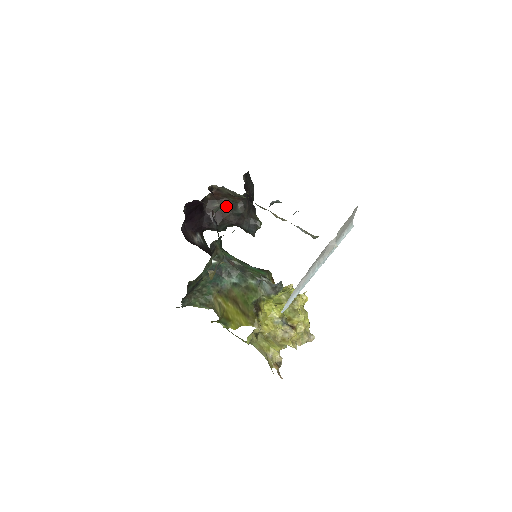
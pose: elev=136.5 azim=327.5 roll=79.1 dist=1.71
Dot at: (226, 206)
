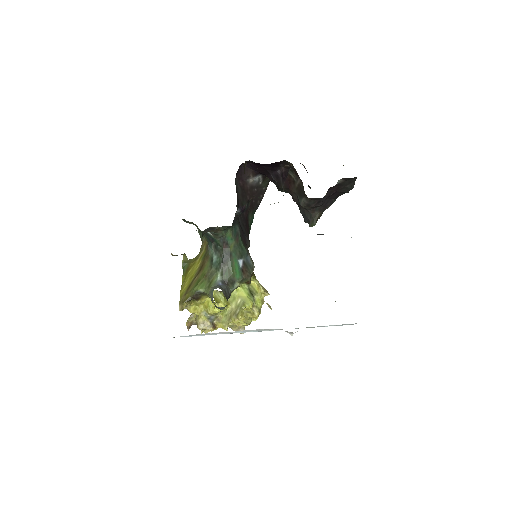
Dot at: (297, 185)
